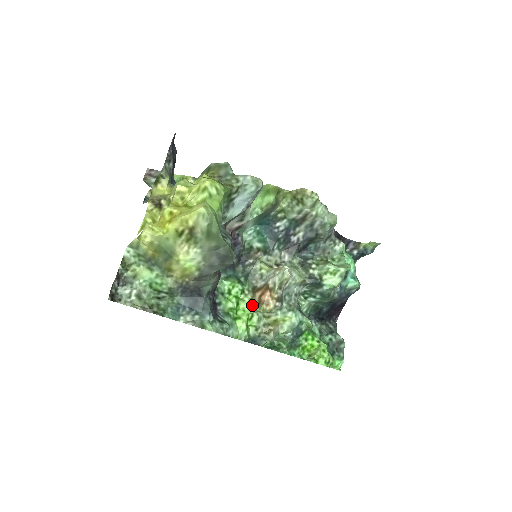
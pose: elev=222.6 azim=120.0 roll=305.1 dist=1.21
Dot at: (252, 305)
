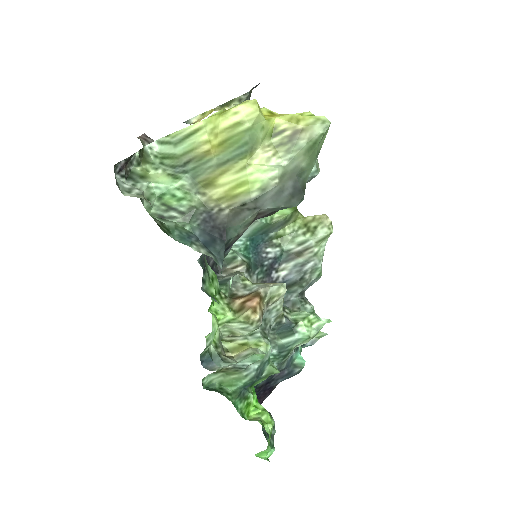
Dot at: (228, 310)
